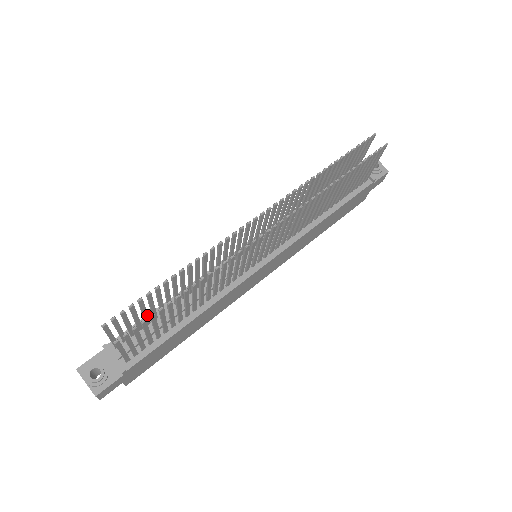
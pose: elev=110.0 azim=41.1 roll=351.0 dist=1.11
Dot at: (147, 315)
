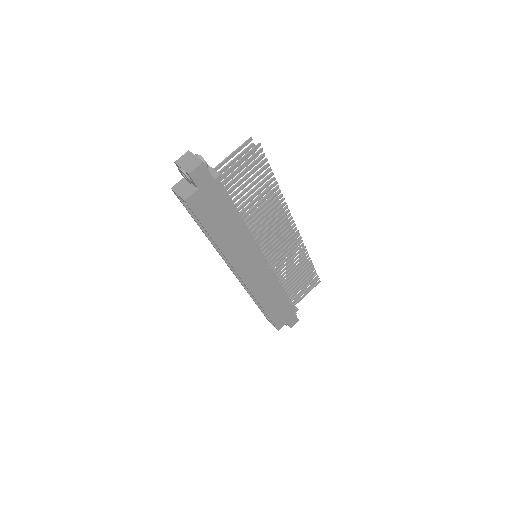
Dot at: (236, 181)
